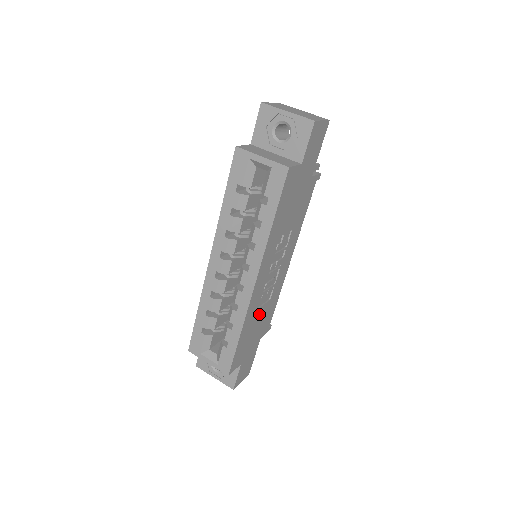
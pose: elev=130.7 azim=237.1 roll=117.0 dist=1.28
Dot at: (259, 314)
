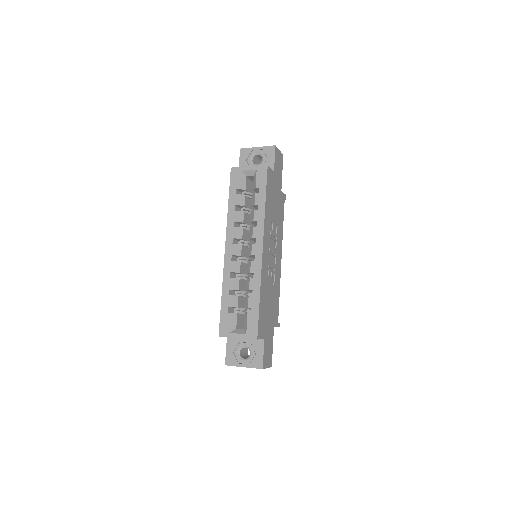
Dot at: (269, 292)
